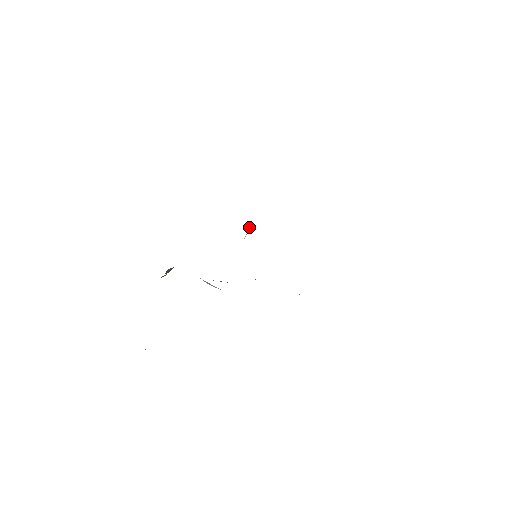
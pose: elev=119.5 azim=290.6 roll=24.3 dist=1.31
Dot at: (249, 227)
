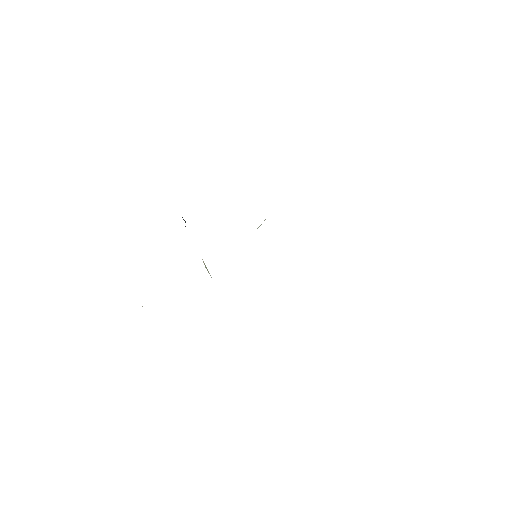
Dot at: occluded
